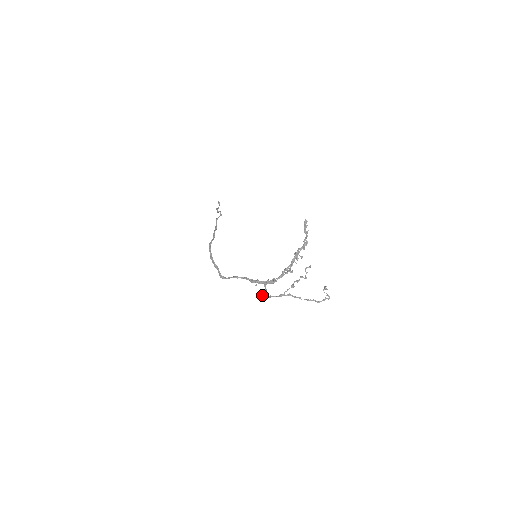
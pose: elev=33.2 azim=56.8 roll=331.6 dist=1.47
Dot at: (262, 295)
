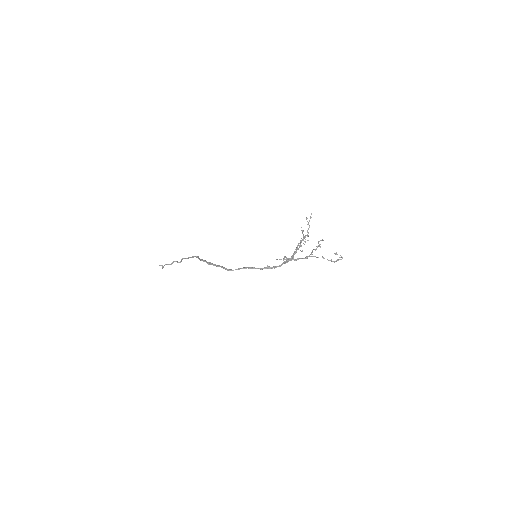
Dot at: (290, 259)
